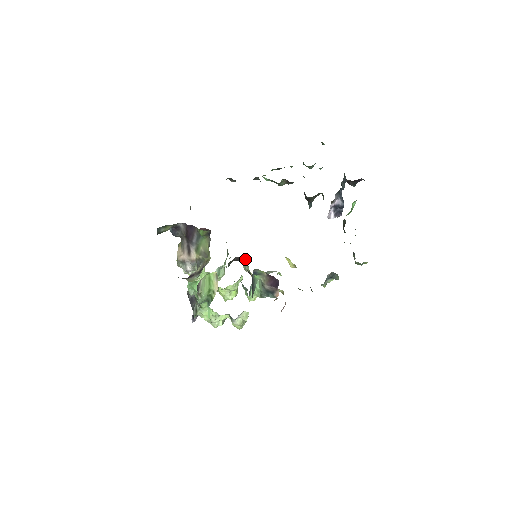
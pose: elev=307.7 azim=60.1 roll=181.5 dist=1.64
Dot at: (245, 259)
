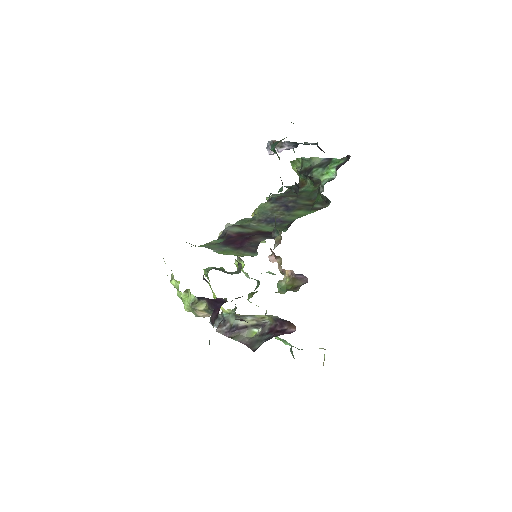
Dot at: occluded
